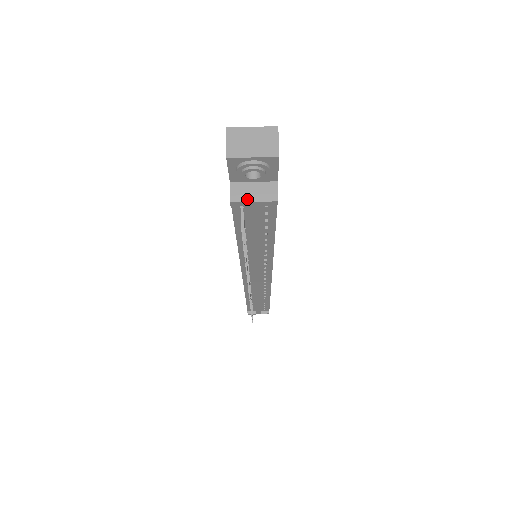
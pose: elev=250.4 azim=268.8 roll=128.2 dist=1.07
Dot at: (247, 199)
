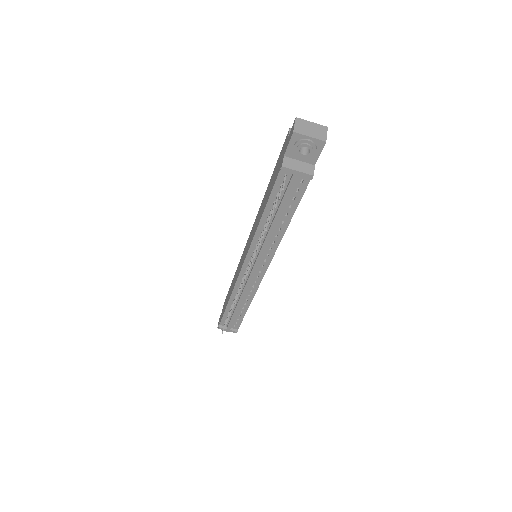
Dot at: (294, 168)
